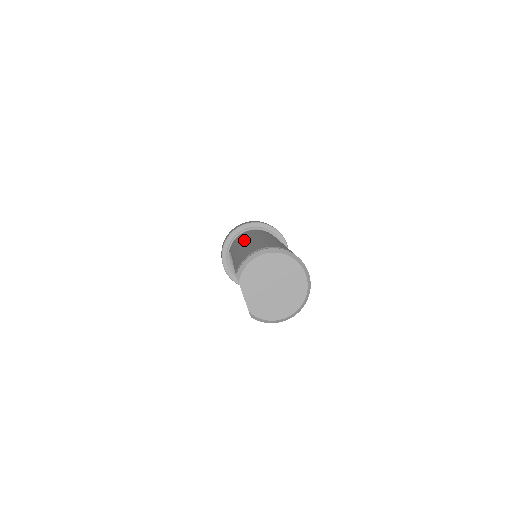
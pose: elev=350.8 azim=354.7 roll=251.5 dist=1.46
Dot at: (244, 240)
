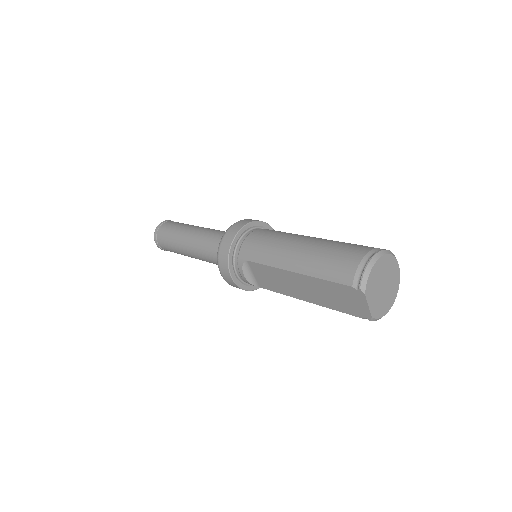
Dot at: (285, 247)
